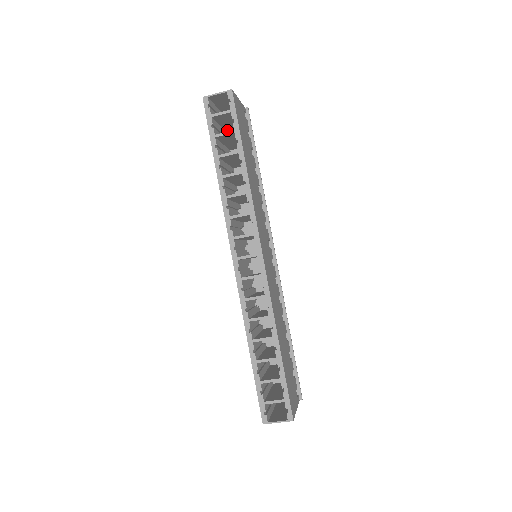
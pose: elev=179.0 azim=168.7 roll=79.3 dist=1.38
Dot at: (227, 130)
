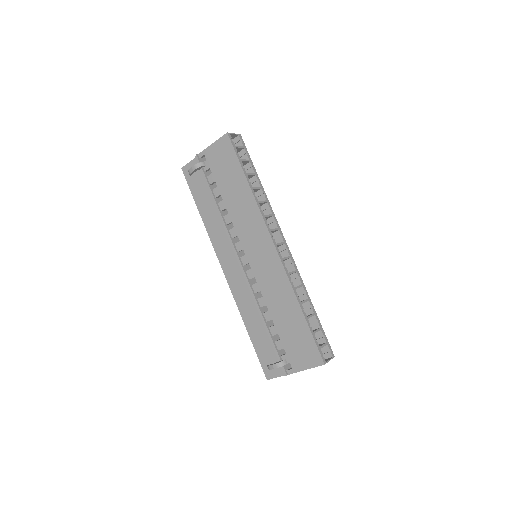
Dot at: occluded
